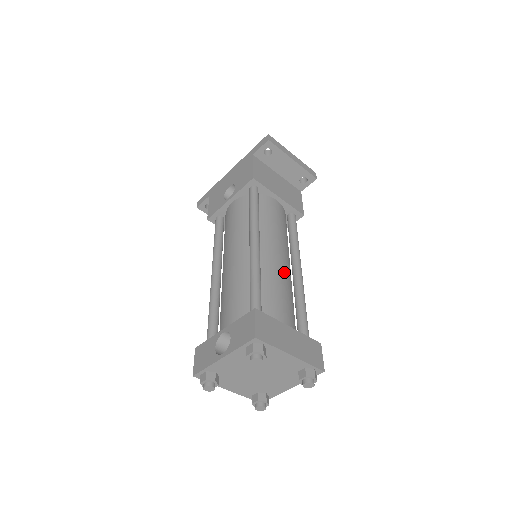
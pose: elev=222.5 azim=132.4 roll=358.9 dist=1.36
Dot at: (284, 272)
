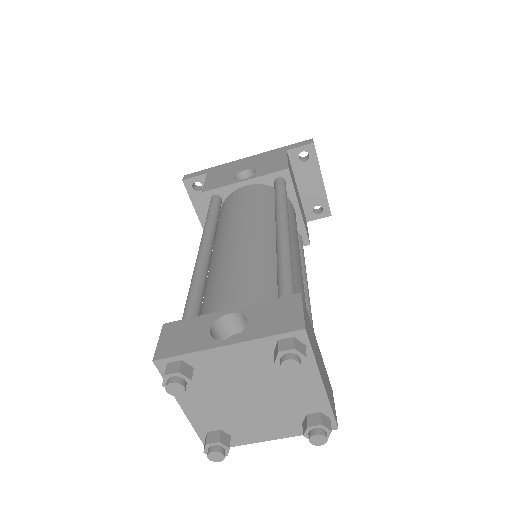
Dot at: occluded
